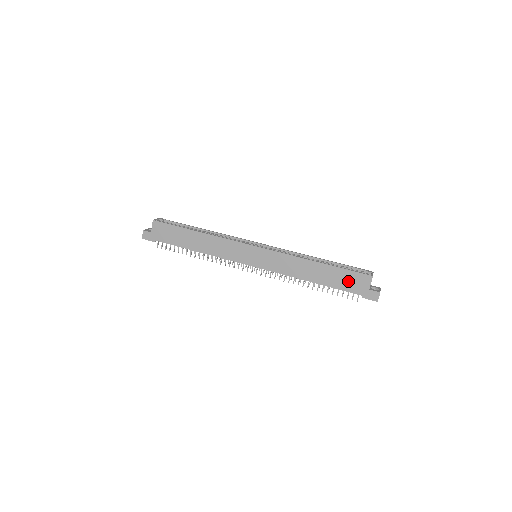
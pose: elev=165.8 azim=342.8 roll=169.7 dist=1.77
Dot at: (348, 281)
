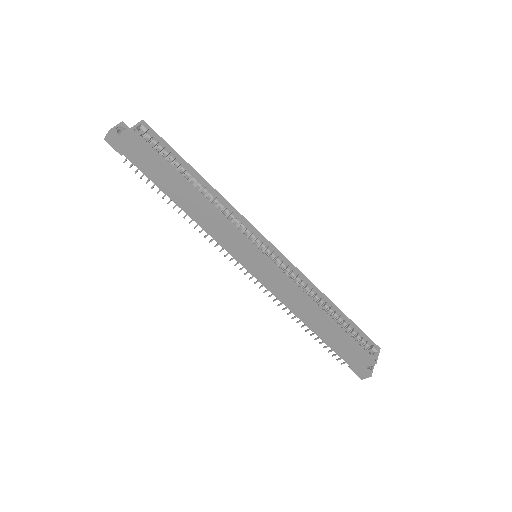
Dot at: (346, 349)
